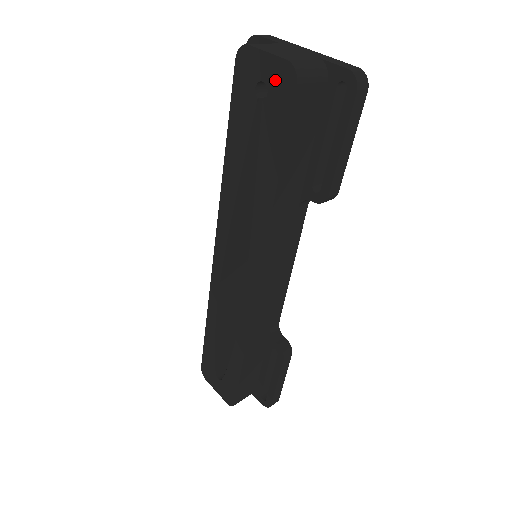
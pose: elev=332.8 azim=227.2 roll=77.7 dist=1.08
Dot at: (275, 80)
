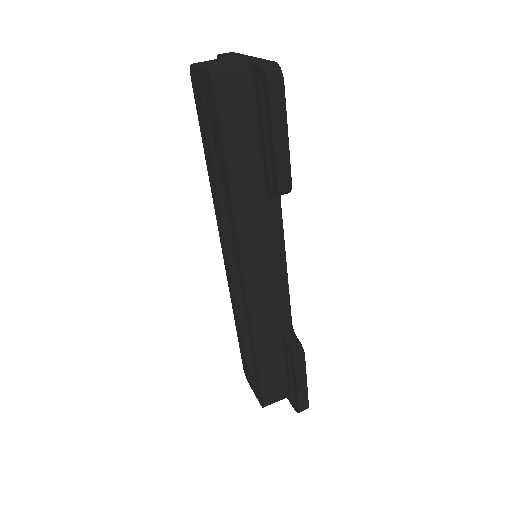
Dot at: (206, 89)
